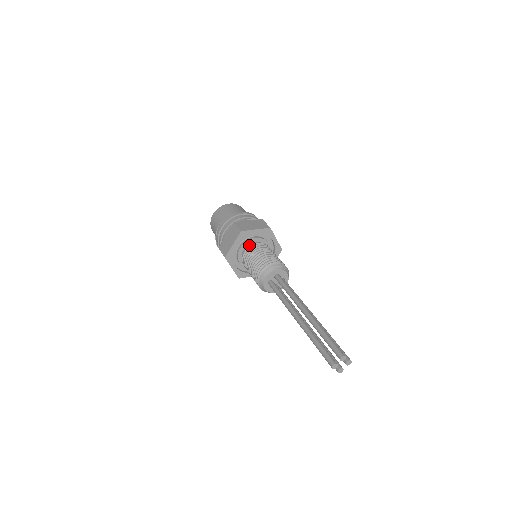
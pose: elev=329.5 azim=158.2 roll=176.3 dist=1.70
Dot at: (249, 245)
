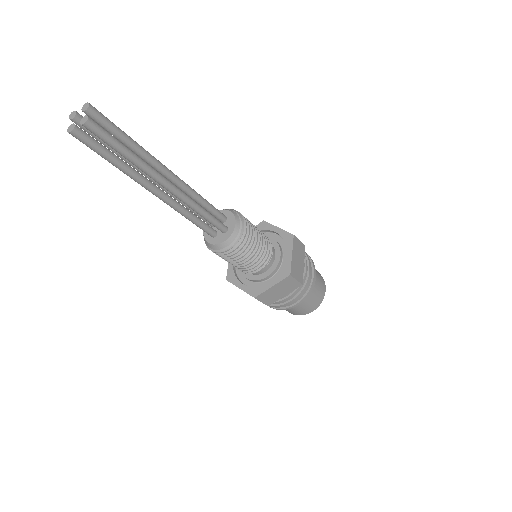
Dot at: occluded
